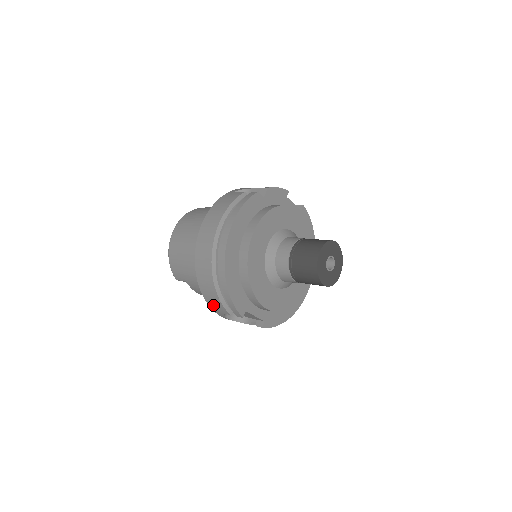
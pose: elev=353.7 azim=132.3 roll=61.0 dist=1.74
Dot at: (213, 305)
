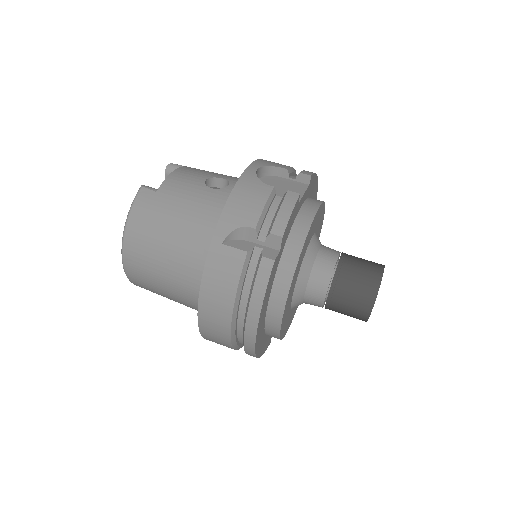
Dot at: occluded
